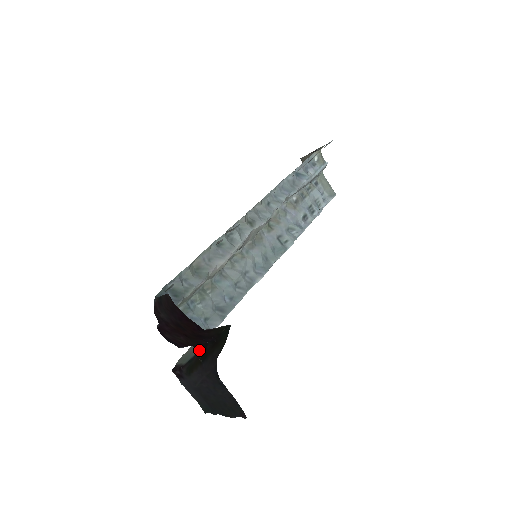
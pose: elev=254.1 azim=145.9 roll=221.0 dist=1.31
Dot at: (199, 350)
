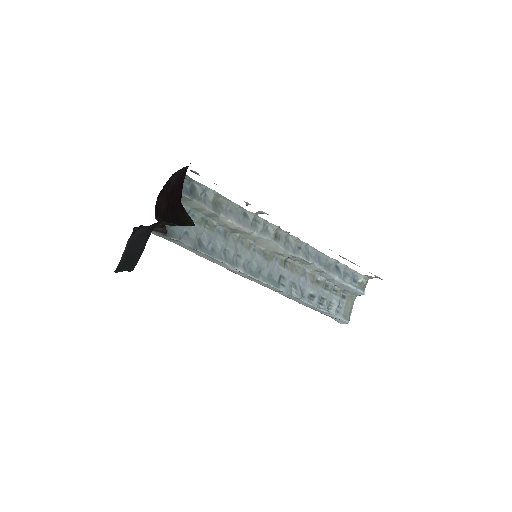
Dot at: occluded
